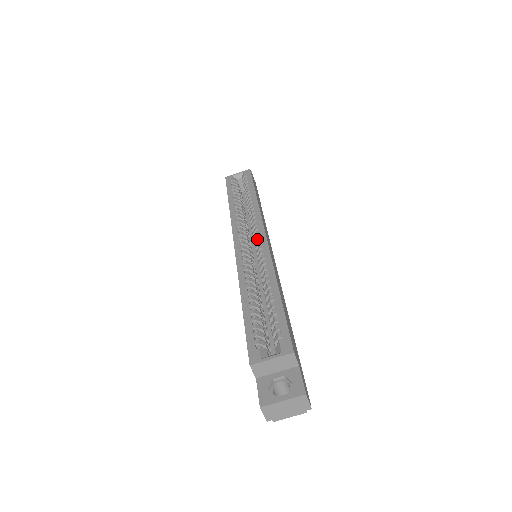
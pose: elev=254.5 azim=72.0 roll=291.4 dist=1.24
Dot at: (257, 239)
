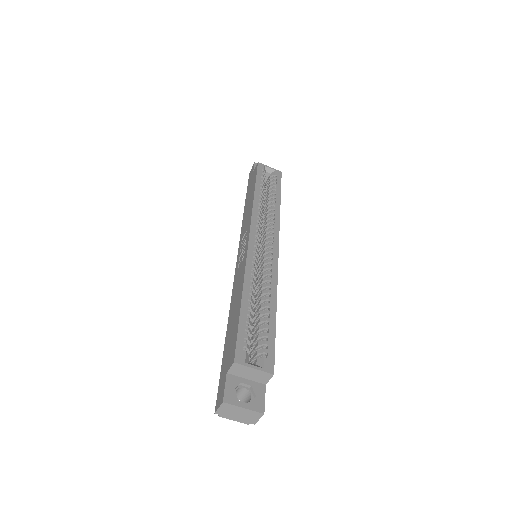
Dot at: (270, 246)
